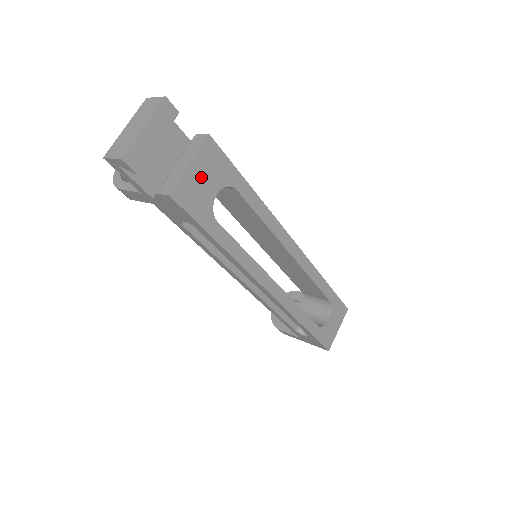
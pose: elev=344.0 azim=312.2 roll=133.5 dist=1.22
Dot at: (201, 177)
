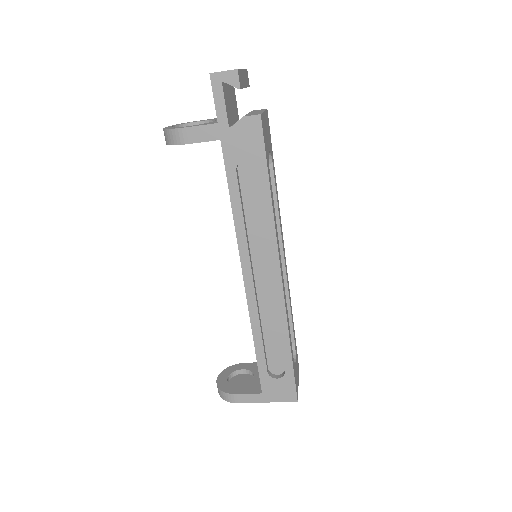
Dot at: (266, 128)
